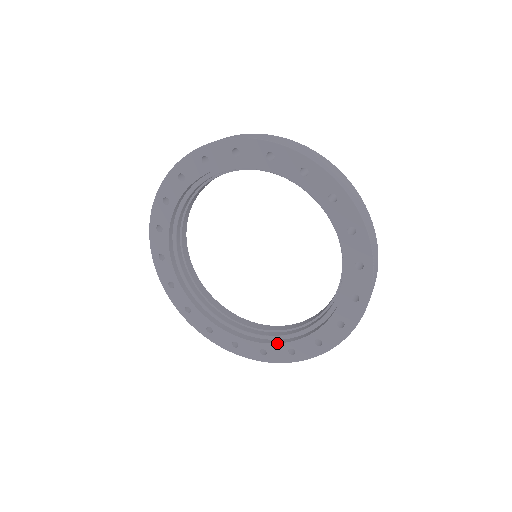
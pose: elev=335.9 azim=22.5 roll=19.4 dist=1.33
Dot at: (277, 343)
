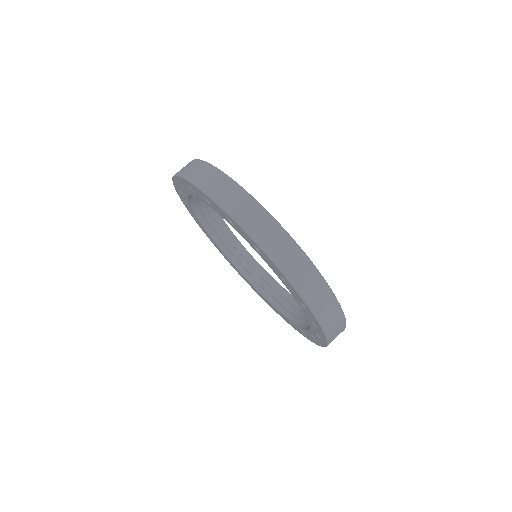
Dot at: (293, 323)
